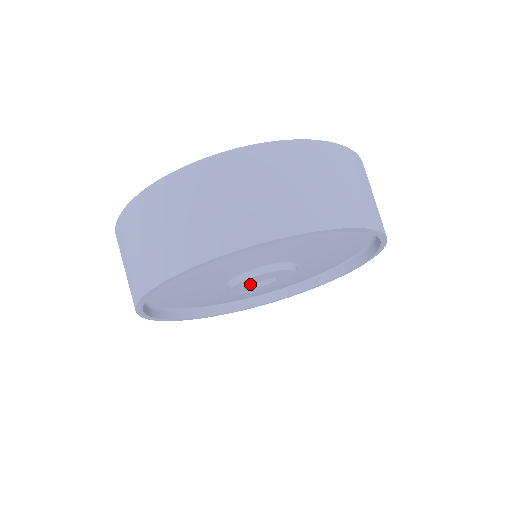
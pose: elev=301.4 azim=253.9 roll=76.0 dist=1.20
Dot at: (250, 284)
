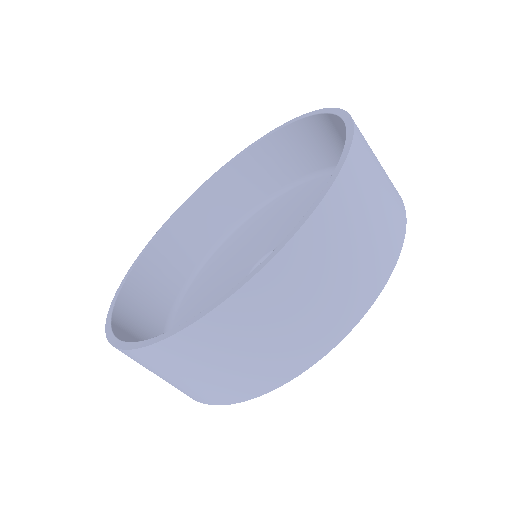
Dot at: occluded
